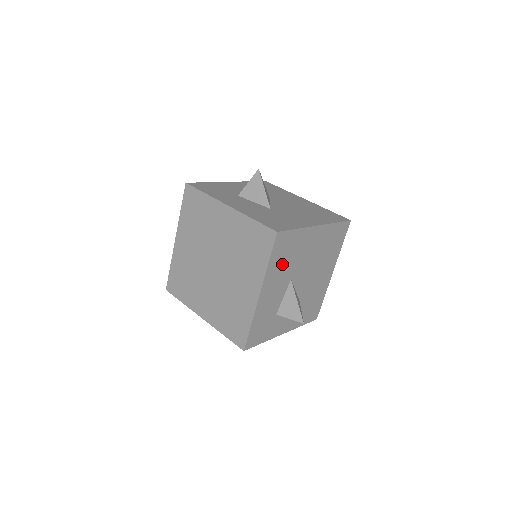
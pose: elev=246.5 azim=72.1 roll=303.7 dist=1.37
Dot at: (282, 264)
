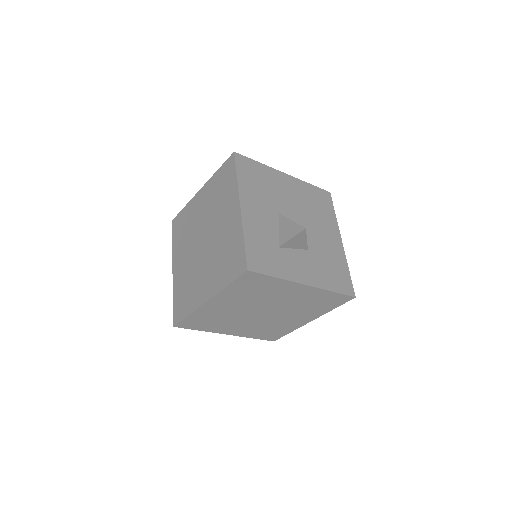
Dot at: (257, 189)
